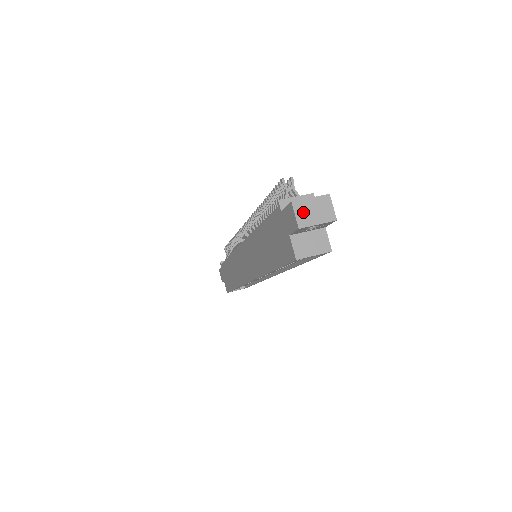
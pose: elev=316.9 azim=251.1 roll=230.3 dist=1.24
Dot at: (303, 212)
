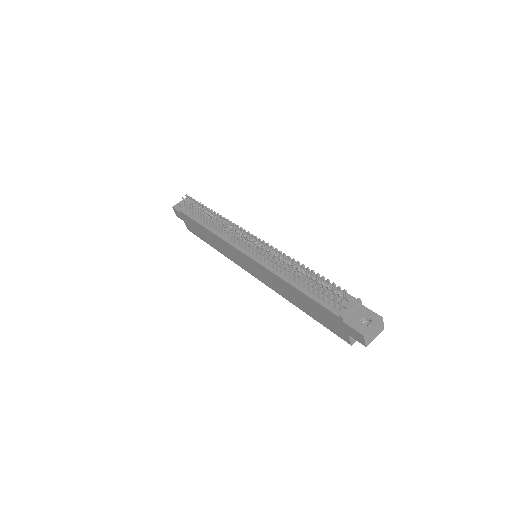
Dot at: (369, 337)
